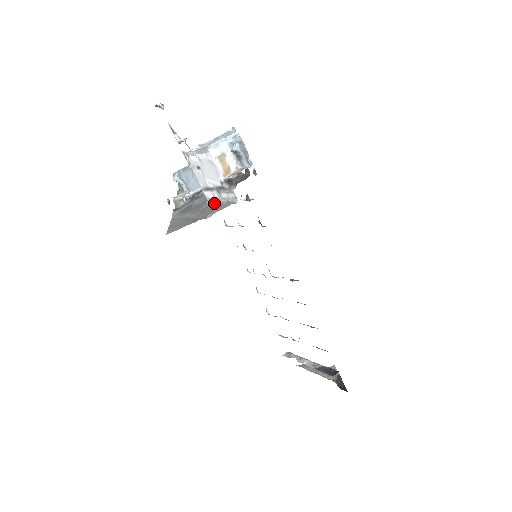
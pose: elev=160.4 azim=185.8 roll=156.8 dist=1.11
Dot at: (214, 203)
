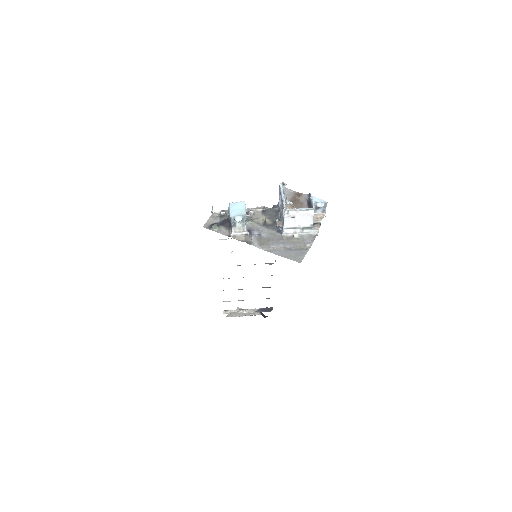
Dot at: (298, 236)
